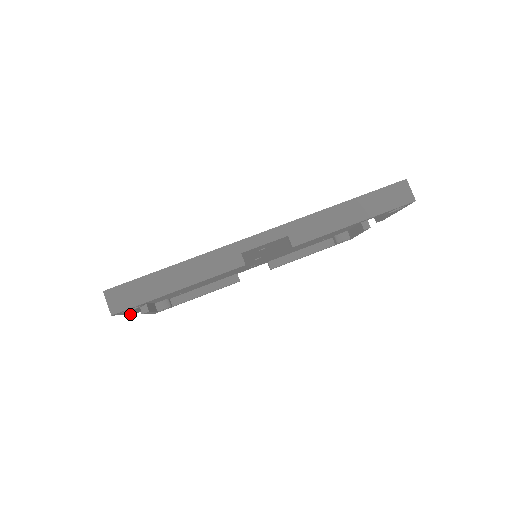
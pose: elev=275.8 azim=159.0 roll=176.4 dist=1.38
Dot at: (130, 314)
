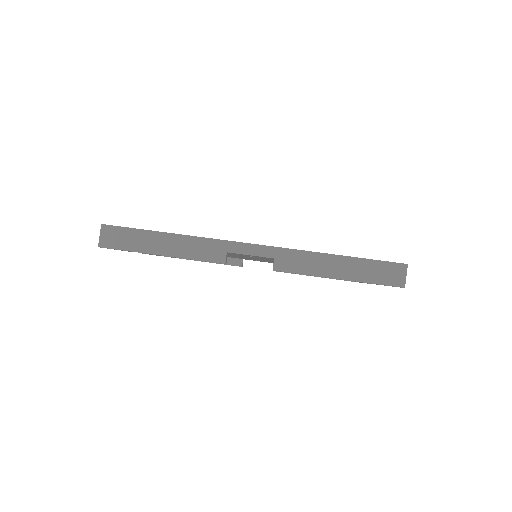
Dot at: occluded
